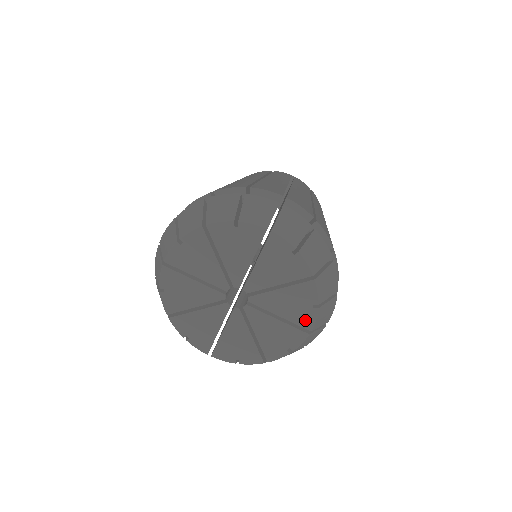
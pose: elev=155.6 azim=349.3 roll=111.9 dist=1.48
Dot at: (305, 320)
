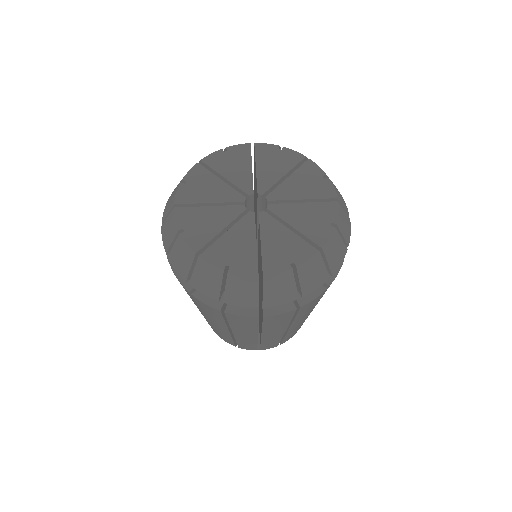
Dot at: (325, 192)
